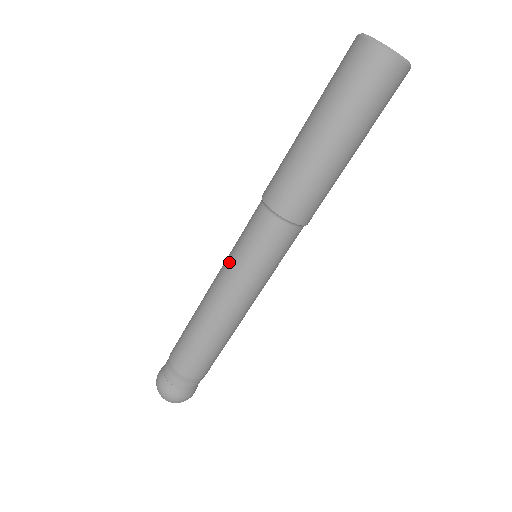
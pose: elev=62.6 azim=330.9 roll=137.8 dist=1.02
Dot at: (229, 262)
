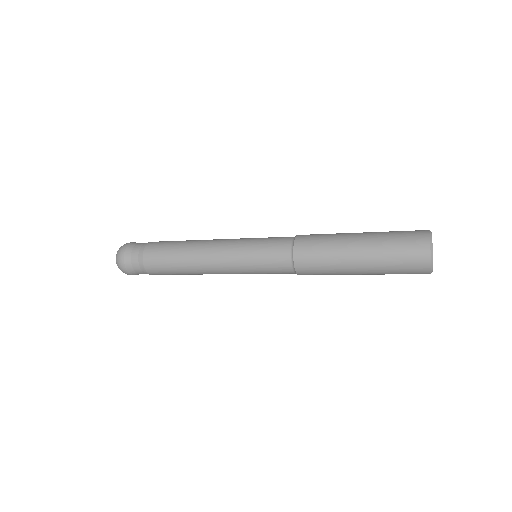
Dot at: (242, 270)
